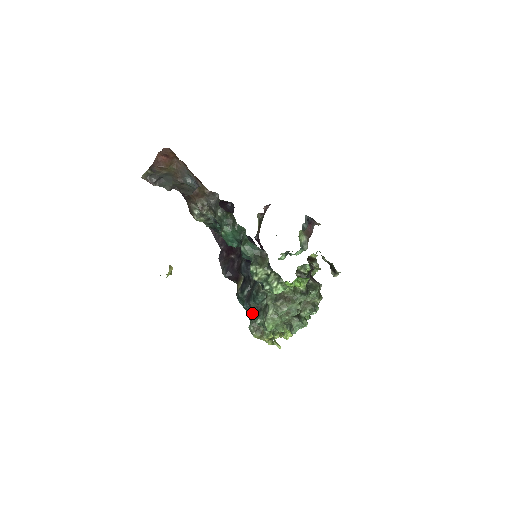
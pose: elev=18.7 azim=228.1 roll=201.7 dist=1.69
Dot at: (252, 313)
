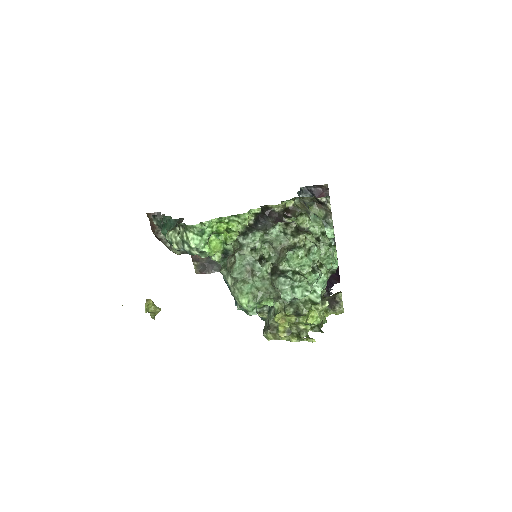
Dot at: occluded
